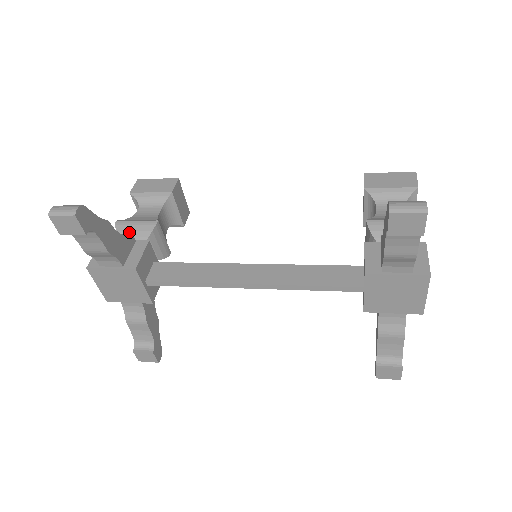
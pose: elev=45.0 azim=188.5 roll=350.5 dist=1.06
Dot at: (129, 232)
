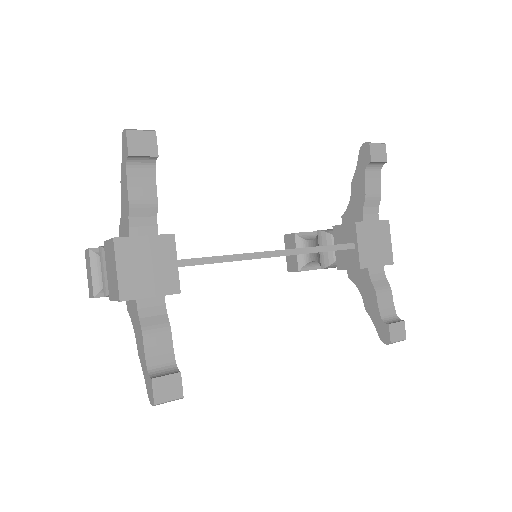
Dot at: occluded
